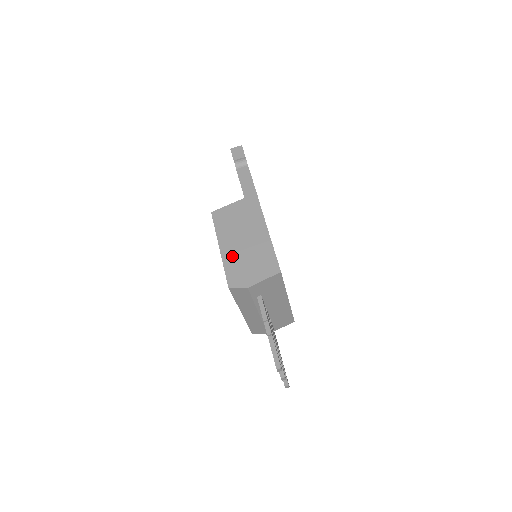
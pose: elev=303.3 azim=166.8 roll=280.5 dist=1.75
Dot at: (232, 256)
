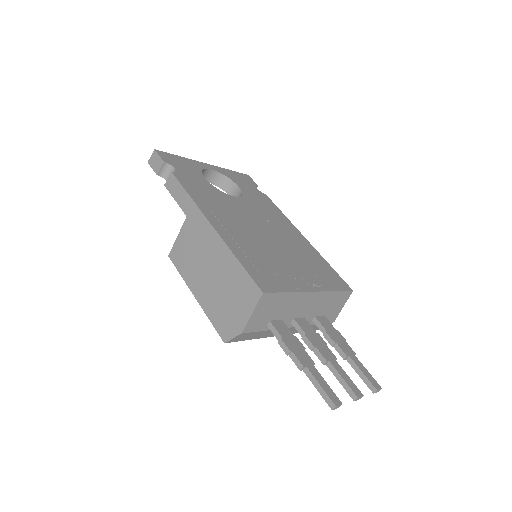
Dot at: (209, 300)
